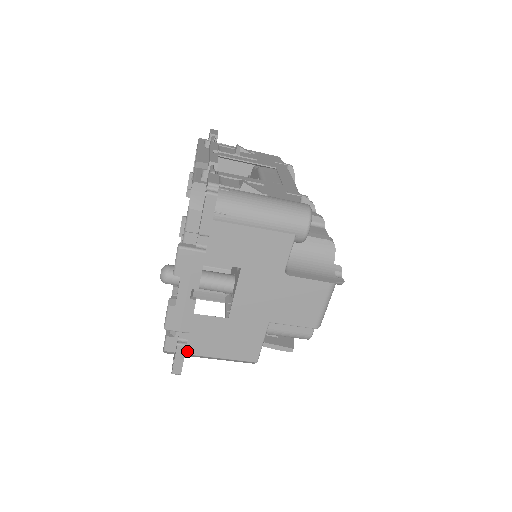
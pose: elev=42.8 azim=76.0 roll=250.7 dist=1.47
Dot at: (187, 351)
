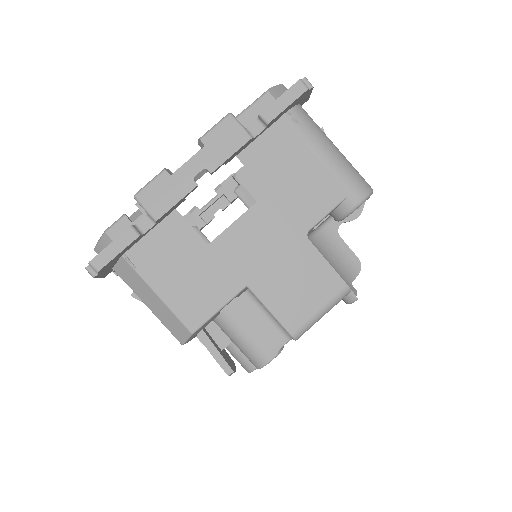
Dot at: (128, 253)
